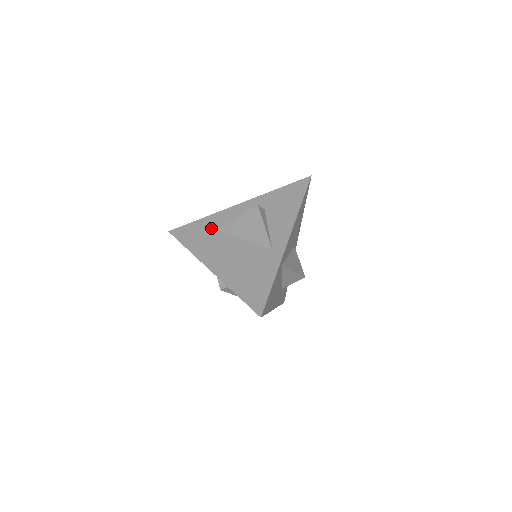
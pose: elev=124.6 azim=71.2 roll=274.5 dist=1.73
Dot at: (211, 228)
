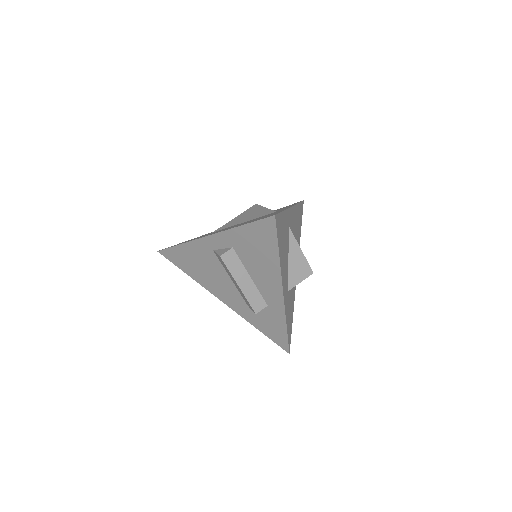
Dot at: occluded
